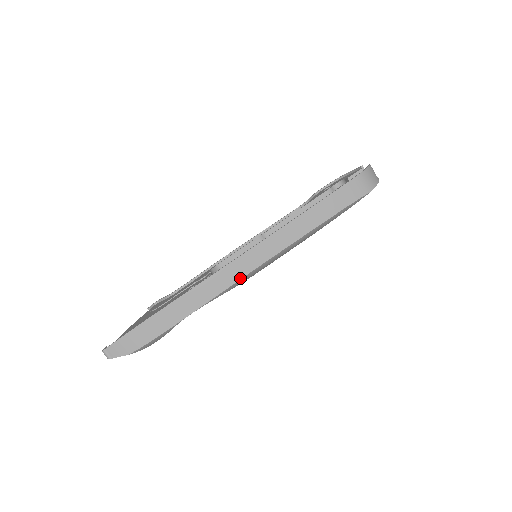
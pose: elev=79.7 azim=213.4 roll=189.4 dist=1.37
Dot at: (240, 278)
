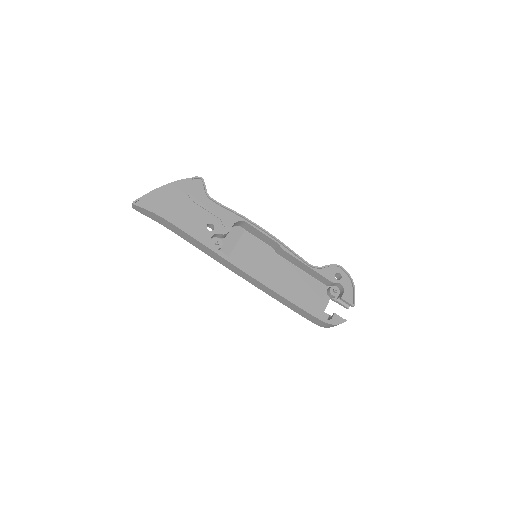
Dot at: (226, 267)
